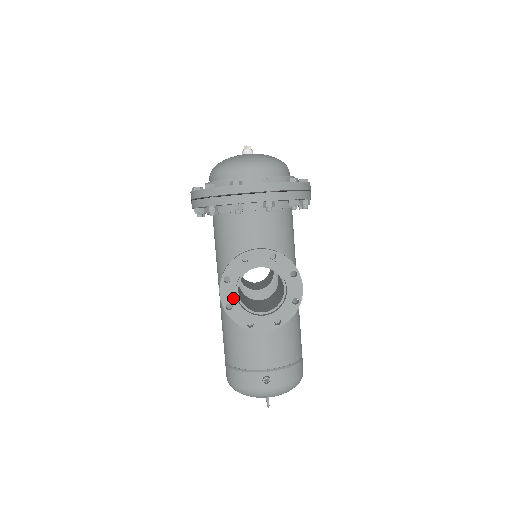
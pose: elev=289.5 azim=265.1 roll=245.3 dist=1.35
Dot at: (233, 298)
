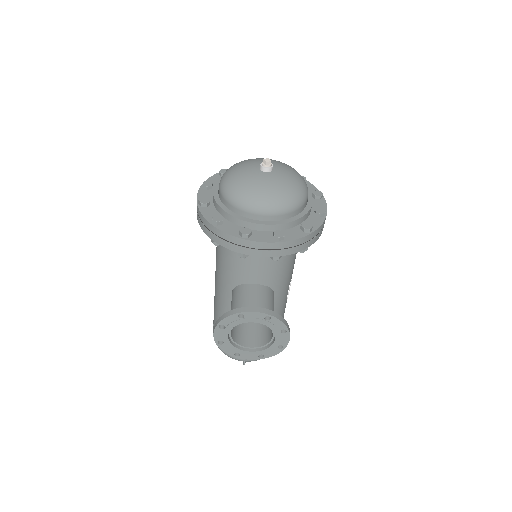
Dot at: (225, 338)
